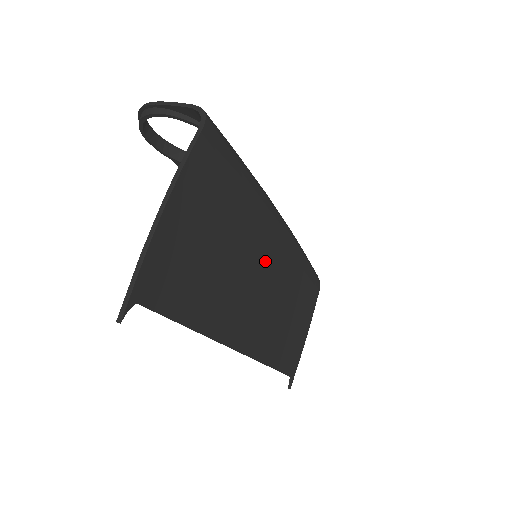
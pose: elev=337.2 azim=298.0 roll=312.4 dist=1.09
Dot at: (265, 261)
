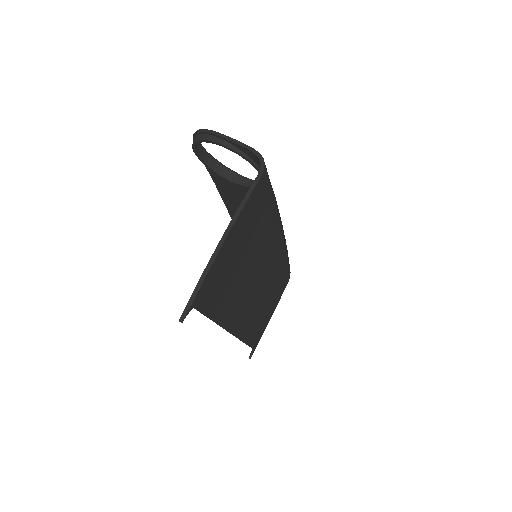
Dot at: (265, 264)
